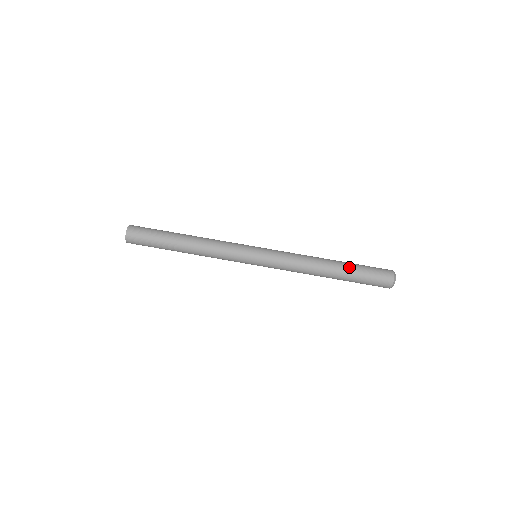
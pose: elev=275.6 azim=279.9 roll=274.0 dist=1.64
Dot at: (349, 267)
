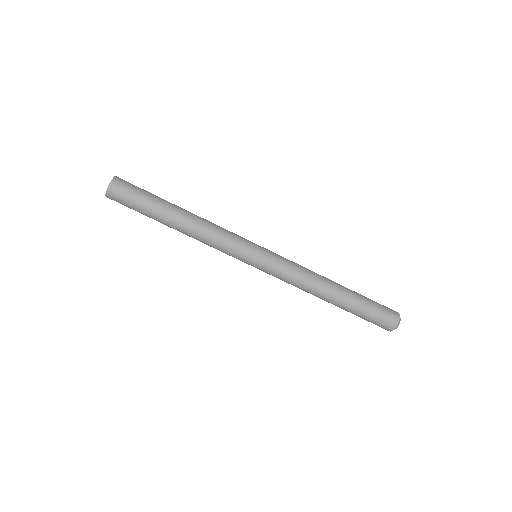
Dot at: (355, 298)
